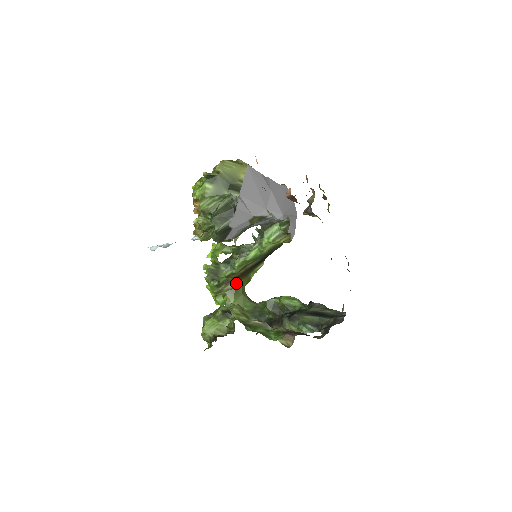
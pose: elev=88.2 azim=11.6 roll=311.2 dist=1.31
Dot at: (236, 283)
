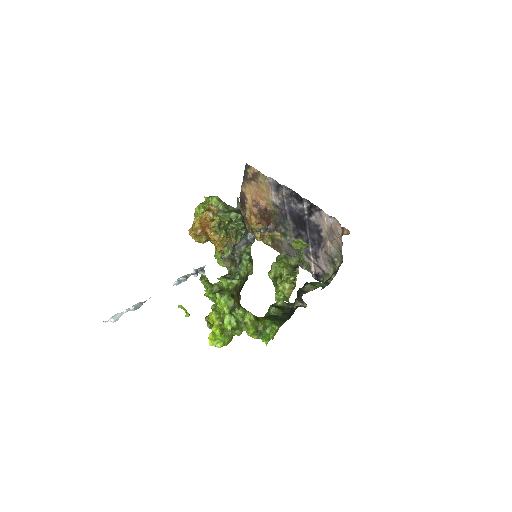
Dot at: (238, 302)
